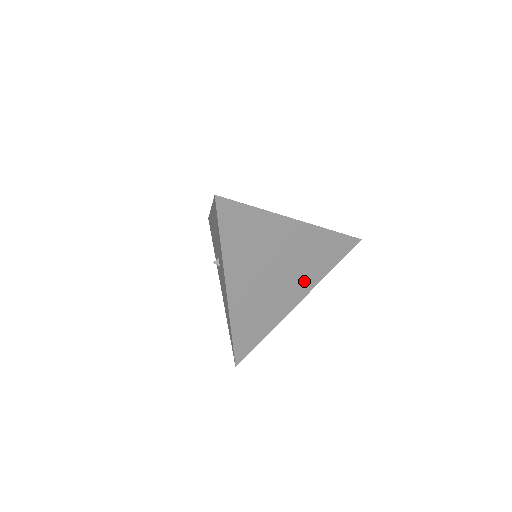
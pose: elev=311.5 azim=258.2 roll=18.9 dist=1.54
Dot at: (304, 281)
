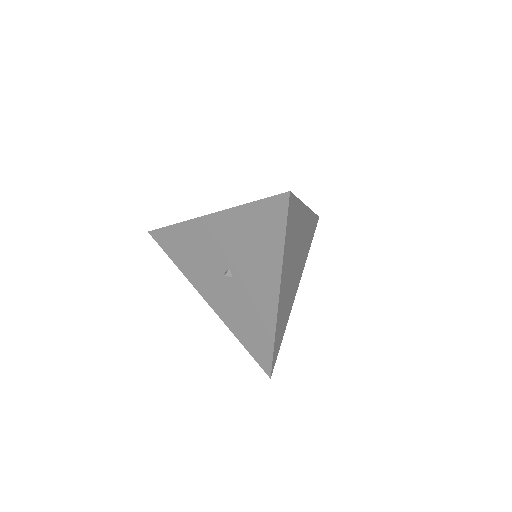
Dot at: (301, 268)
